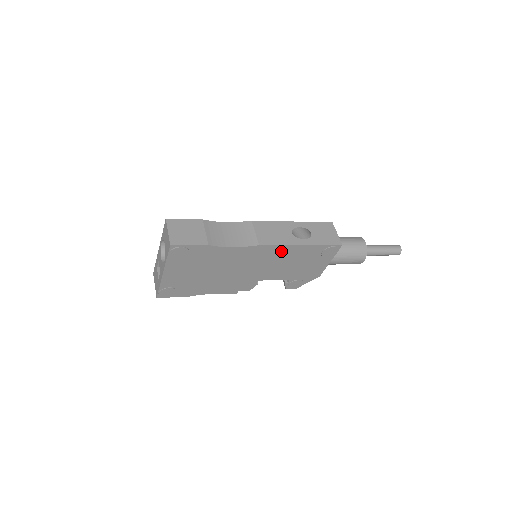
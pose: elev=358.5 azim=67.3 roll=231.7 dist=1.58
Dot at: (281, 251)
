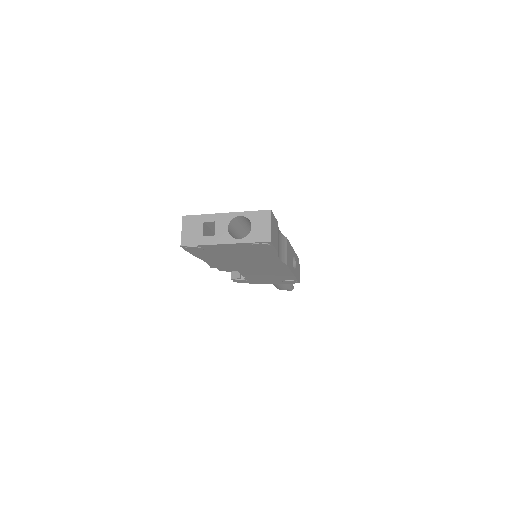
Dot at: (282, 271)
